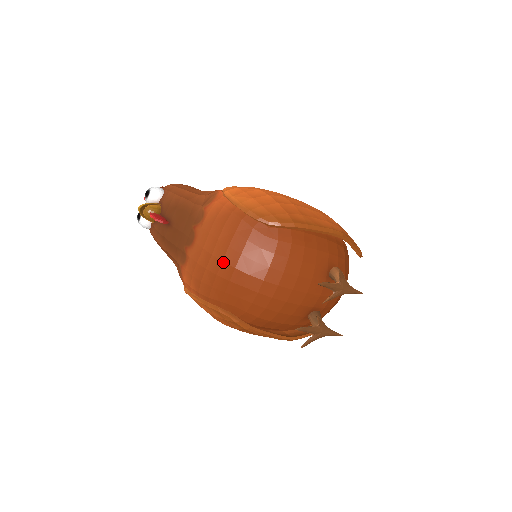
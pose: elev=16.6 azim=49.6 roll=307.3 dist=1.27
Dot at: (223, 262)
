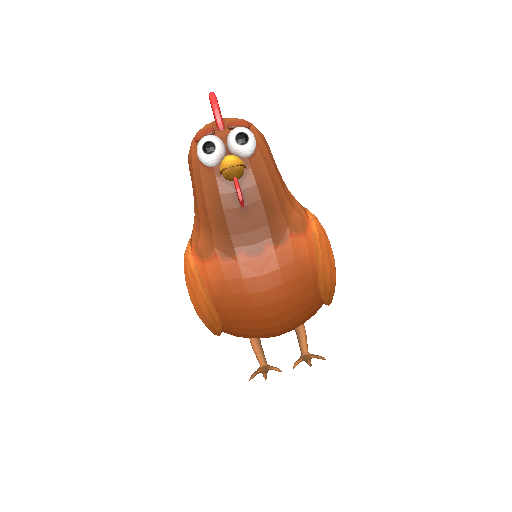
Dot at: (270, 306)
